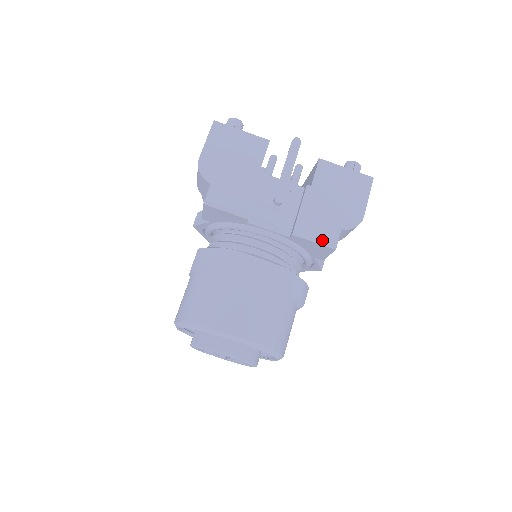
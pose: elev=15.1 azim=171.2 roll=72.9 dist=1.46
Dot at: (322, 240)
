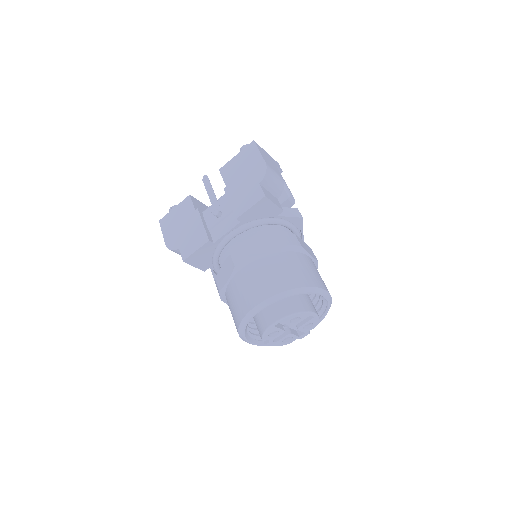
Dot at: (254, 201)
